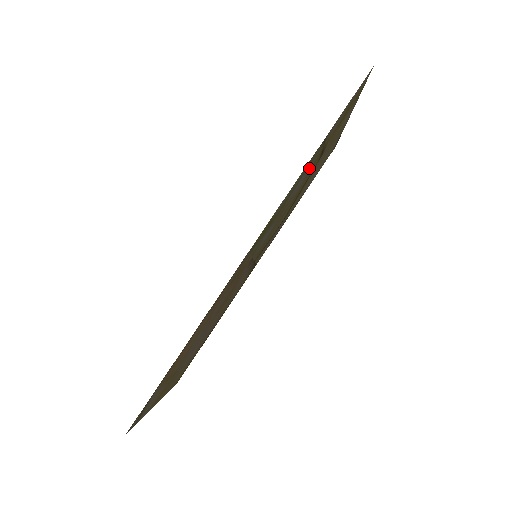
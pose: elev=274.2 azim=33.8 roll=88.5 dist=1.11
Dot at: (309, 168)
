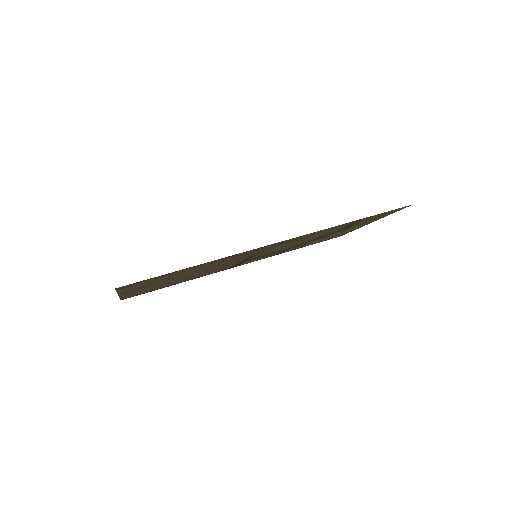
Dot at: (335, 229)
